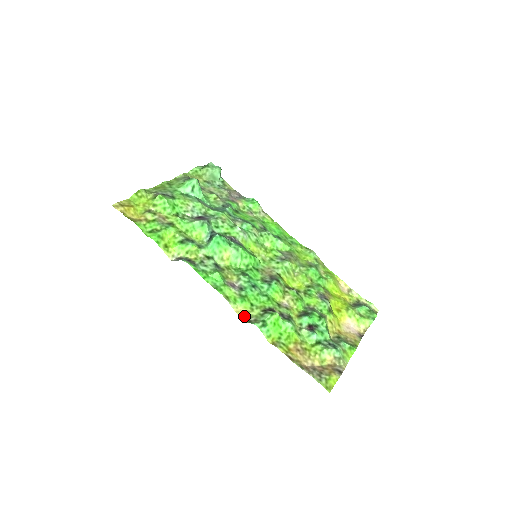
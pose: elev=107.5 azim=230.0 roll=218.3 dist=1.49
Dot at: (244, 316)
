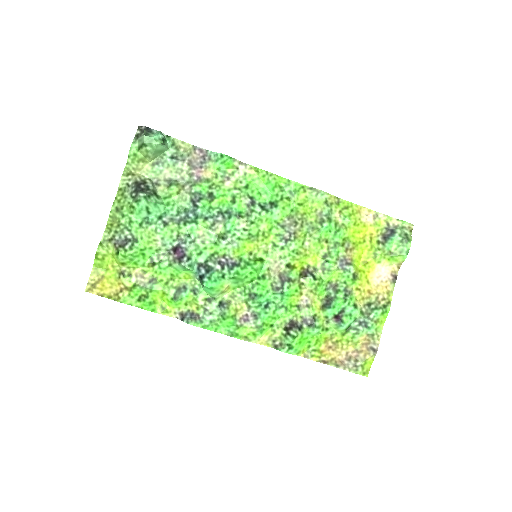
Dot at: (269, 343)
